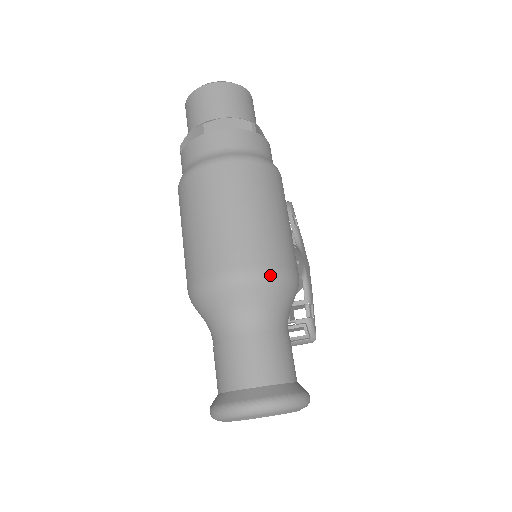
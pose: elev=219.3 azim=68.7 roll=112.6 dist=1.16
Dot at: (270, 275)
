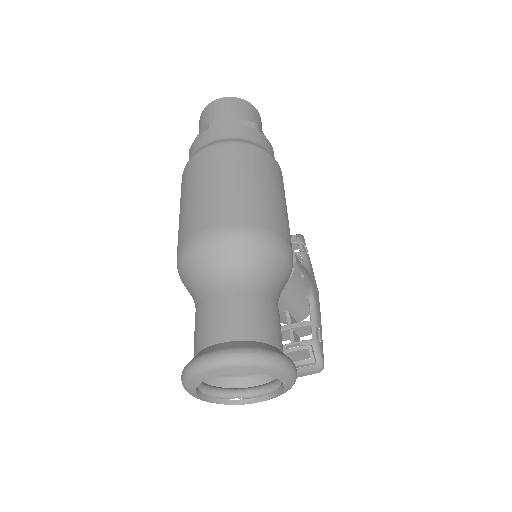
Dot at: (257, 234)
